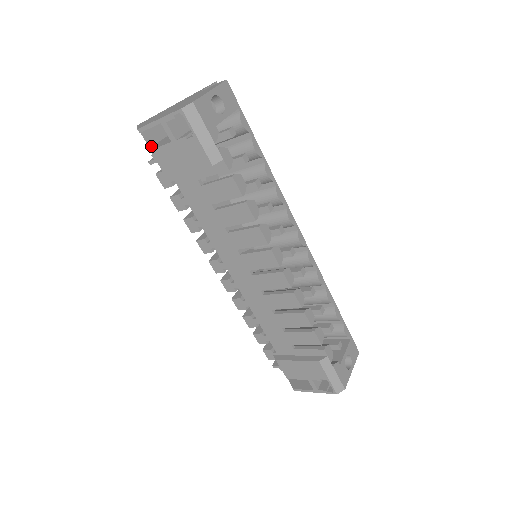
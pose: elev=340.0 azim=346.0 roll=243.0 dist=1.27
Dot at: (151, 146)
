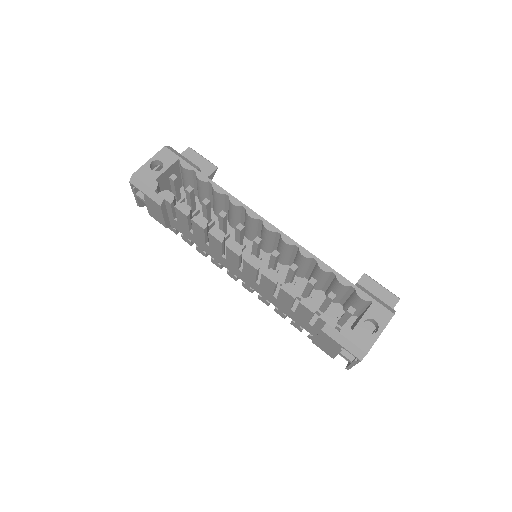
Dot at: occluded
